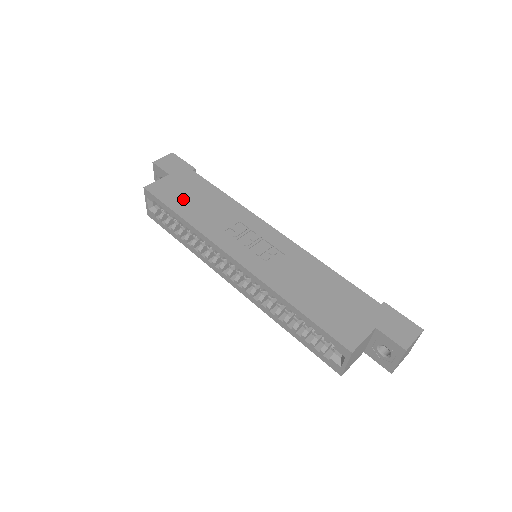
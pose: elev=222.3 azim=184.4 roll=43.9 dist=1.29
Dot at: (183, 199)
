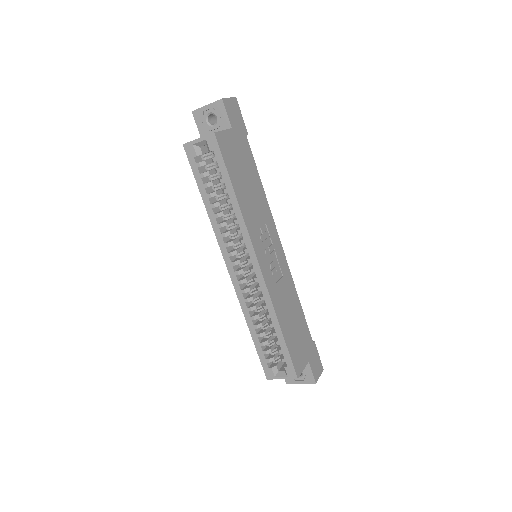
Dot at: (238, 171)
